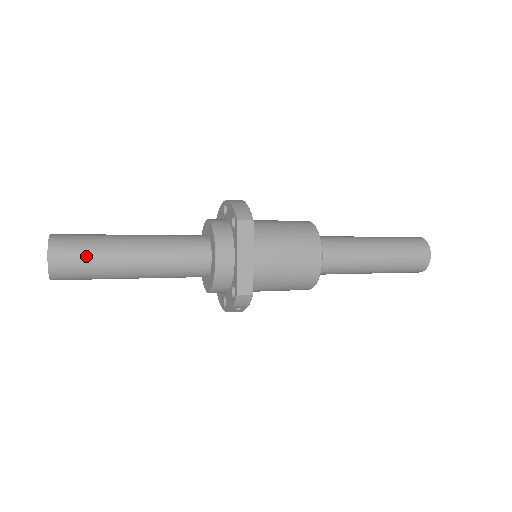
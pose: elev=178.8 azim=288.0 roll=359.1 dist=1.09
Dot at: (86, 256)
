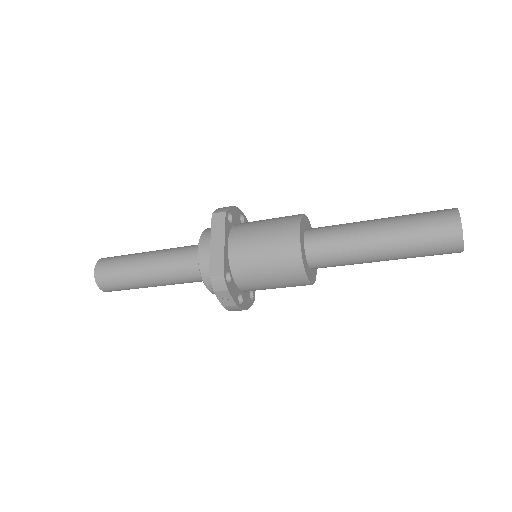
Dot at: (117, 265)
